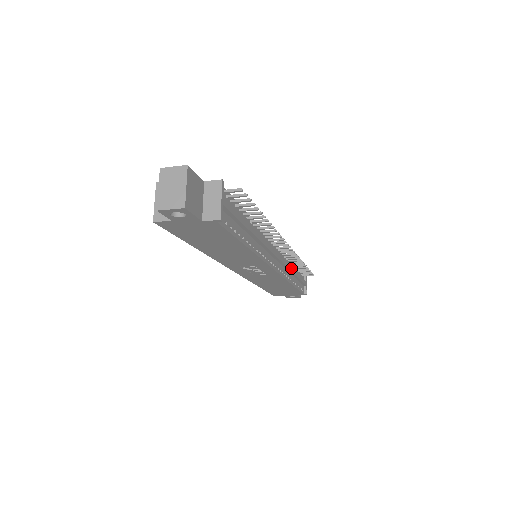
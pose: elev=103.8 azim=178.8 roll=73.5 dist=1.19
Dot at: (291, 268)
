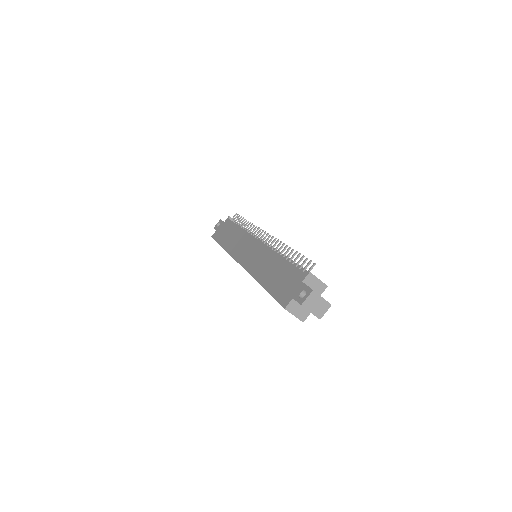
Dot at: occluded
